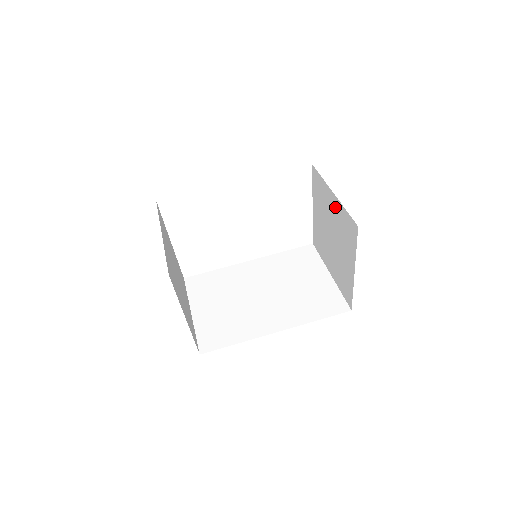
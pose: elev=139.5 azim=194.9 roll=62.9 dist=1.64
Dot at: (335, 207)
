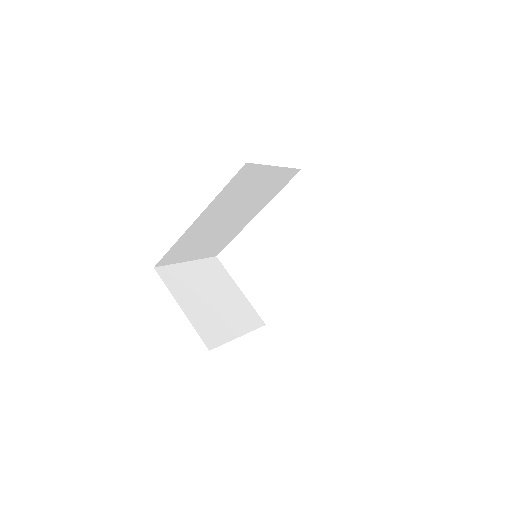
Dot at: occluded
